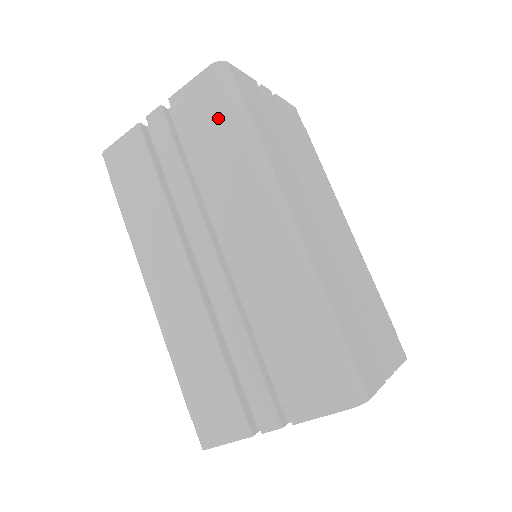
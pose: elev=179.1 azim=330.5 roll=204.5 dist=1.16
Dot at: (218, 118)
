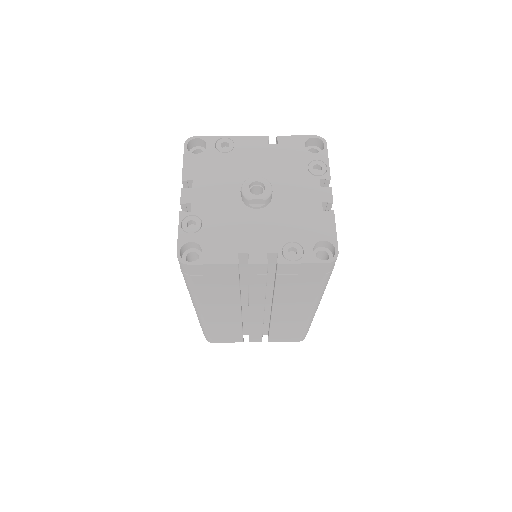
Dot at: occluded
